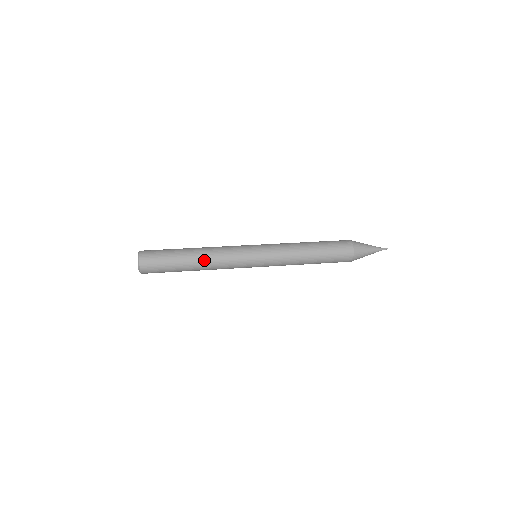
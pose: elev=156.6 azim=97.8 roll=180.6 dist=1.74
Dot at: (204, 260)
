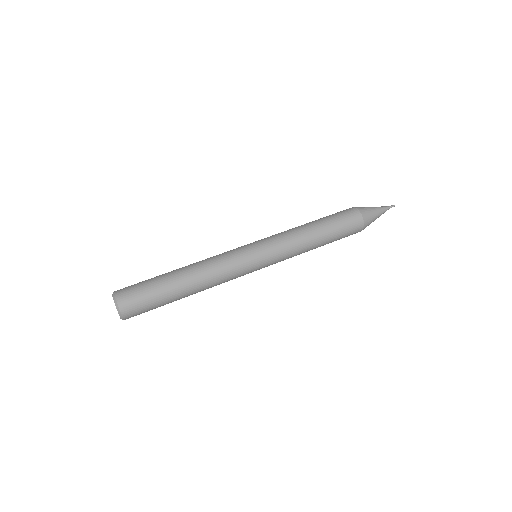
Dot at: occluded
